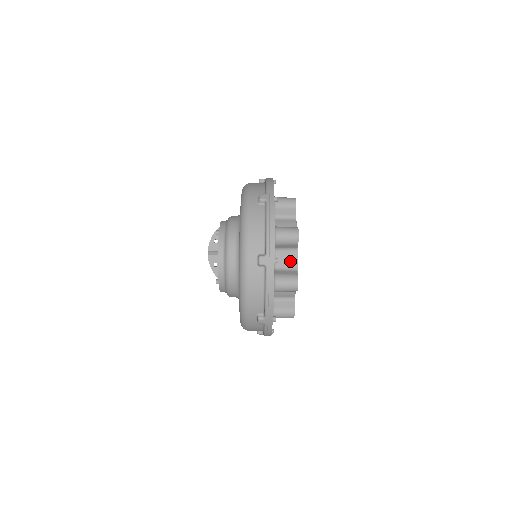
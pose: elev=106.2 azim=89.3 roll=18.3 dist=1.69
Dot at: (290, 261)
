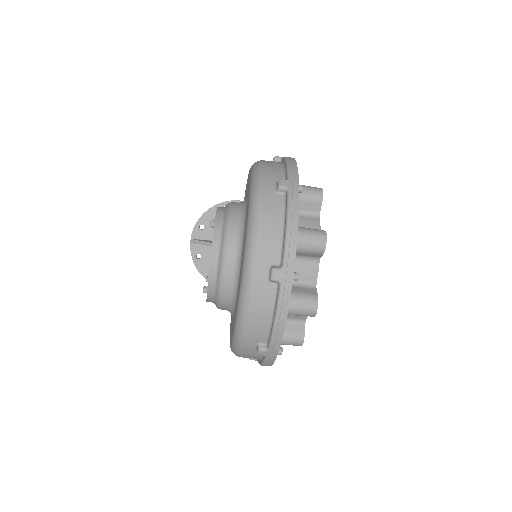
Dot at: (308, 274)
